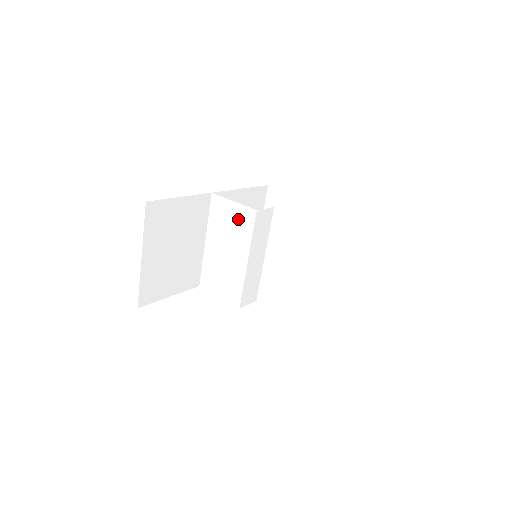
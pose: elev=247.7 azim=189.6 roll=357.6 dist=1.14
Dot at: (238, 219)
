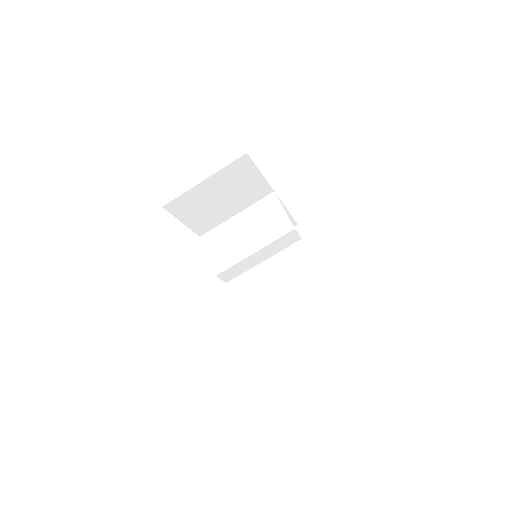
Dot at: (276, 222)
